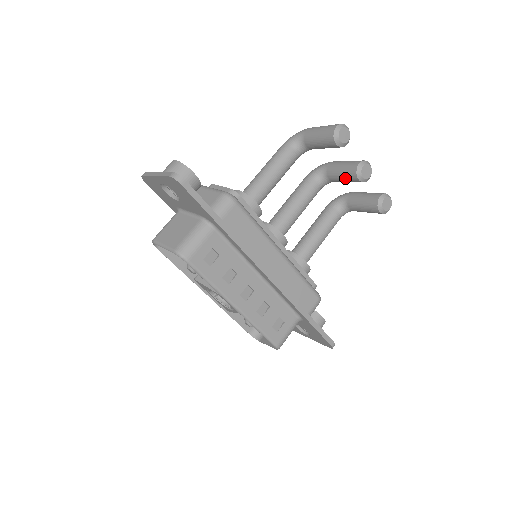
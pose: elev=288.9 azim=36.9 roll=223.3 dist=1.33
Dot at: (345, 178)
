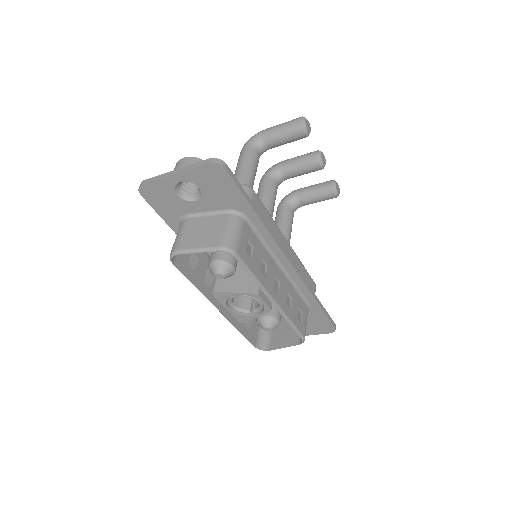
Dot at: (305, 169)
